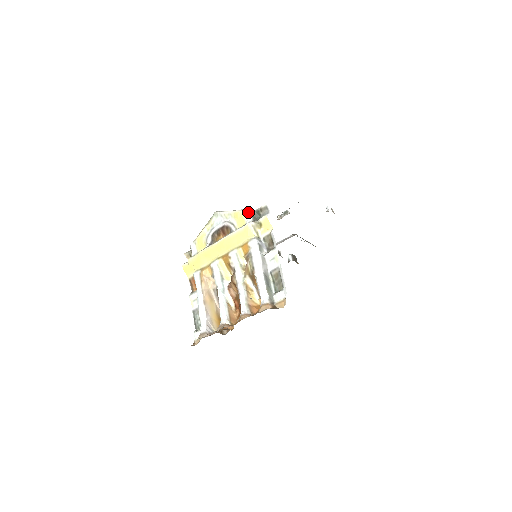
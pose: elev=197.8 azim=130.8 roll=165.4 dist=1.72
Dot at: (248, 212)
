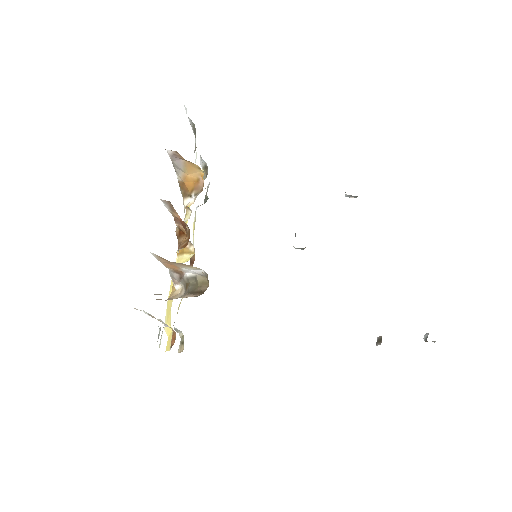
Dot at: occluded
